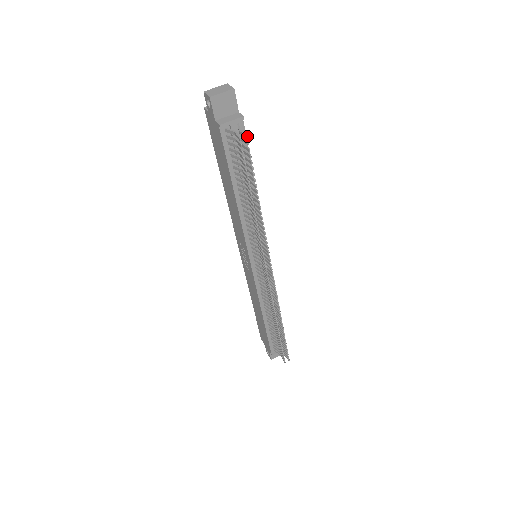
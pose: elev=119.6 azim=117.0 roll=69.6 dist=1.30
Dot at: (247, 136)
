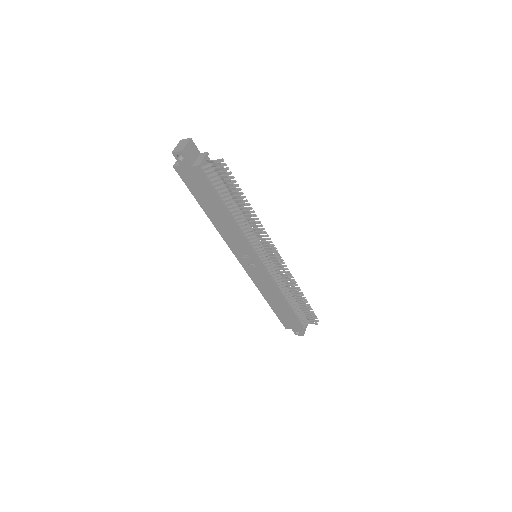
Dot at: (223, 159)
